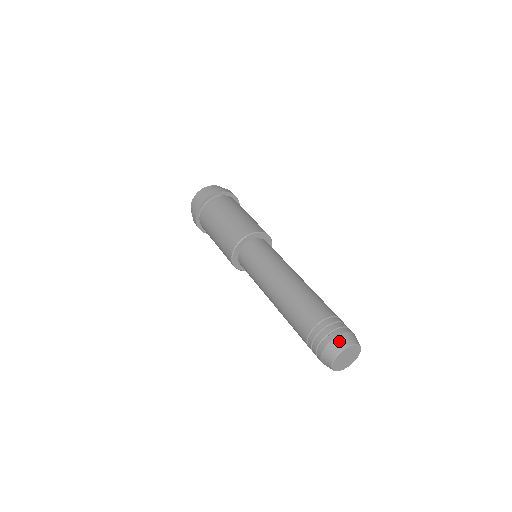
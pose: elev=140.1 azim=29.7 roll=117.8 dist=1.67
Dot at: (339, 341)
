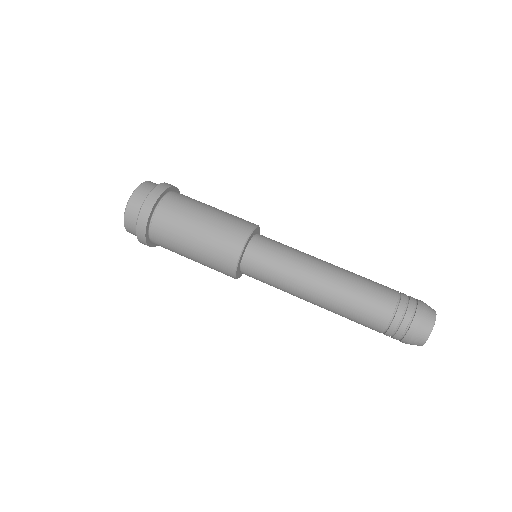
Dot at: (429, 308)
